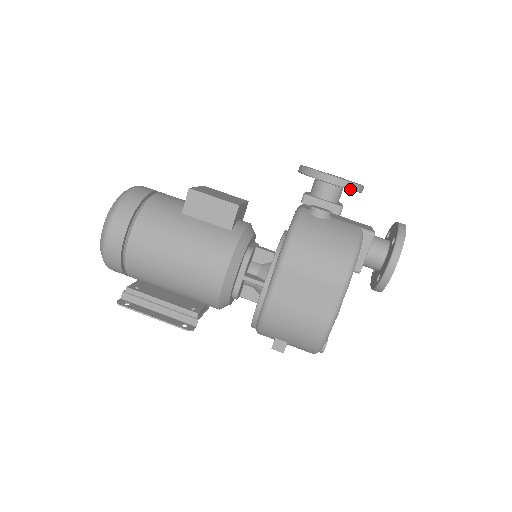
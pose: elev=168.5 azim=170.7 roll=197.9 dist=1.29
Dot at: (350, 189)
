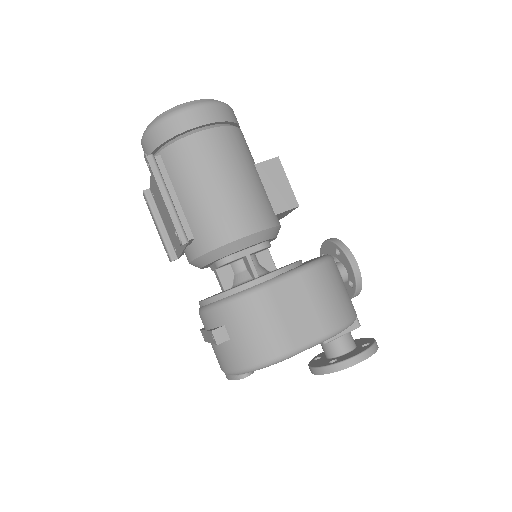
Dot at: (357, 285)
